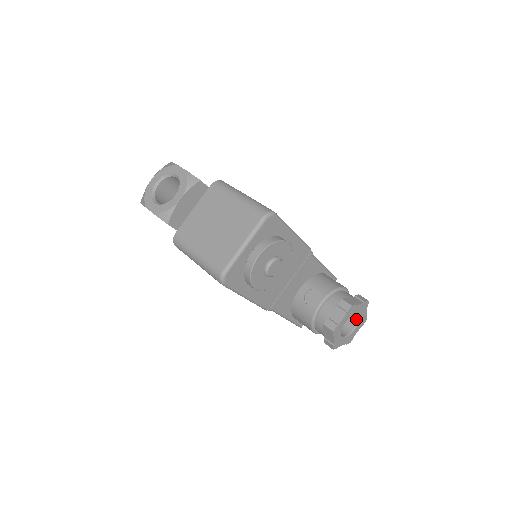
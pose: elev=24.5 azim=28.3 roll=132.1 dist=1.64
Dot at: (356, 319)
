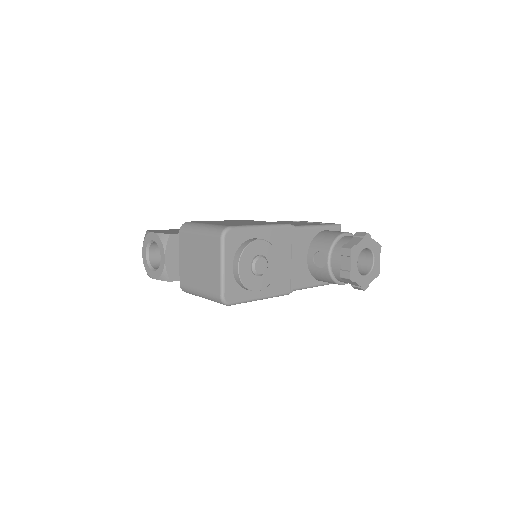
Dot at: (369, 253)
